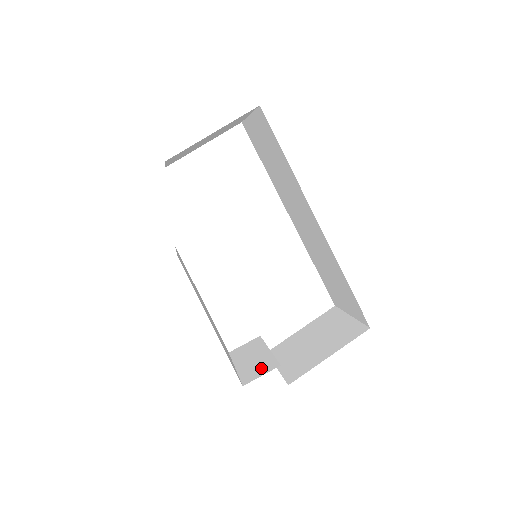
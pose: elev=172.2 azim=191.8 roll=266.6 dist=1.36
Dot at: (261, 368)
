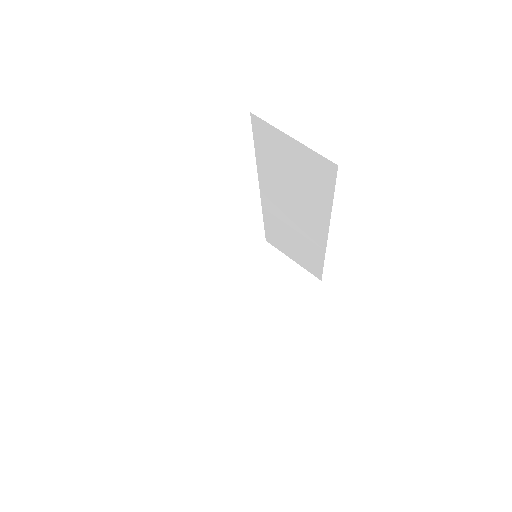
Dot at: (254, 337)
